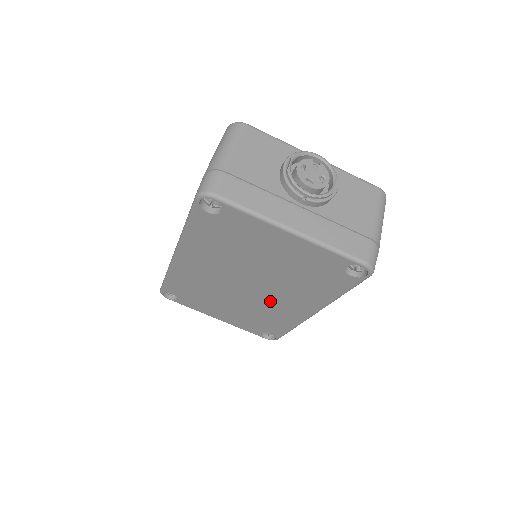
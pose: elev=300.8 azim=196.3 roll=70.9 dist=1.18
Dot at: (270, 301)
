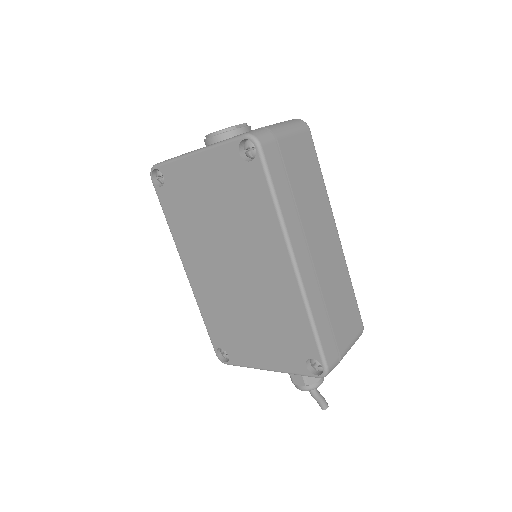
Dot at: (259, 278)
